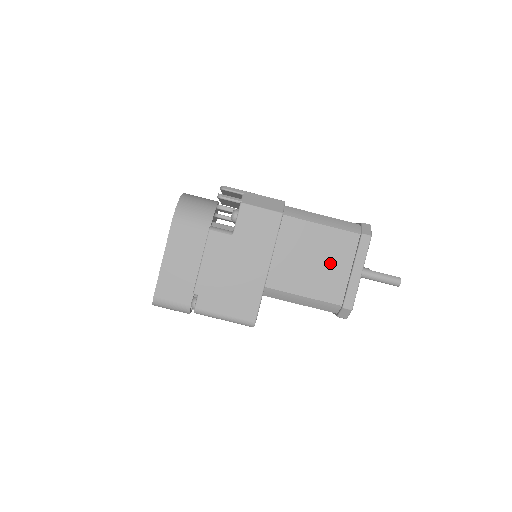
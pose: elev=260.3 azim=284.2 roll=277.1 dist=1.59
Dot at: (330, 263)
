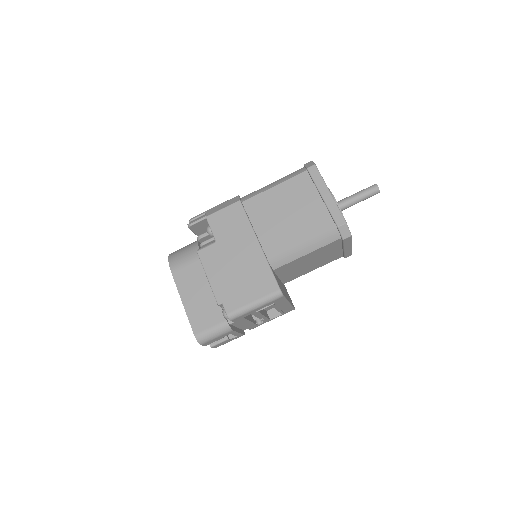
Dot at: (302, 206)
